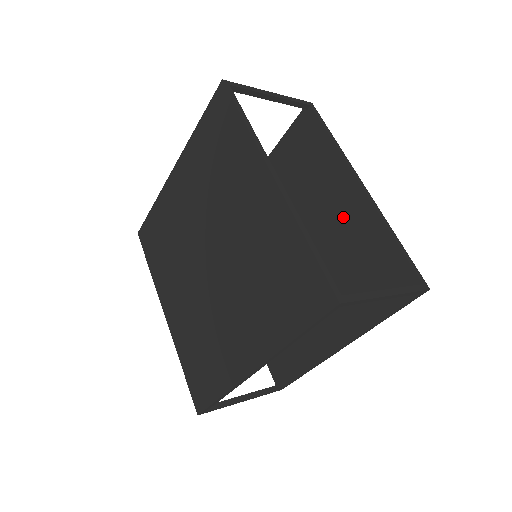
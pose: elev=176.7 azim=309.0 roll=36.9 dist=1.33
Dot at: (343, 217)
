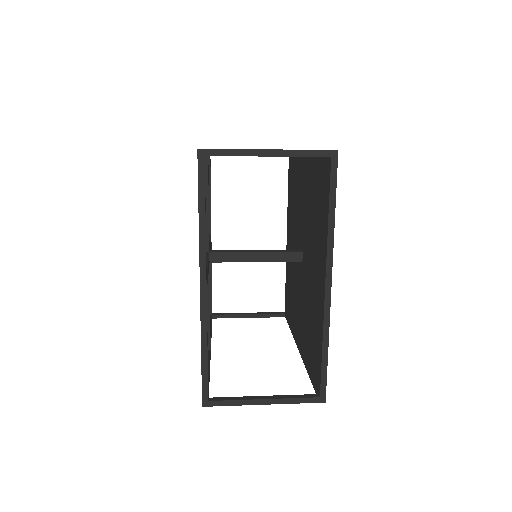
Dot at: (316, 286)
